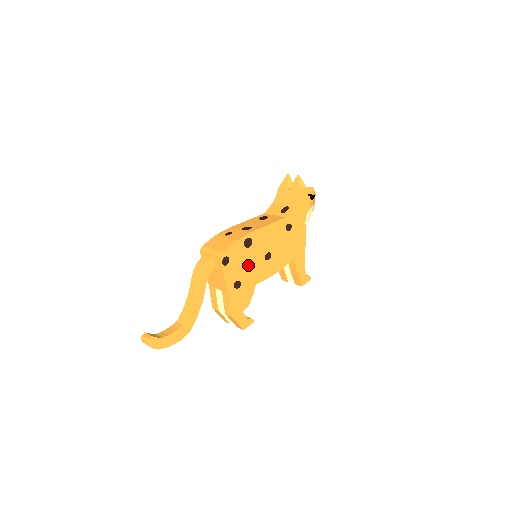
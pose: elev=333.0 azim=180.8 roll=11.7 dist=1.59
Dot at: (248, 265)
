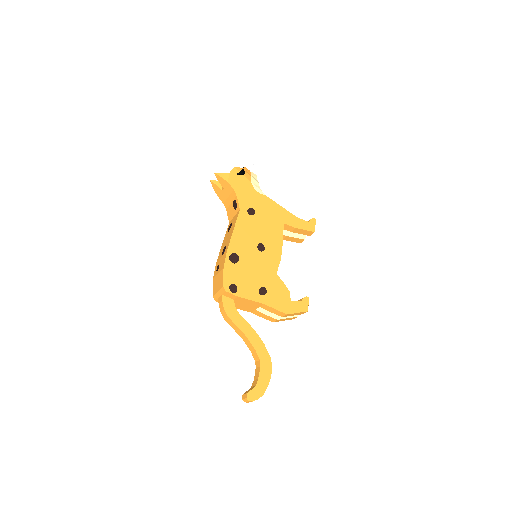
Dot at: (254, 271)
